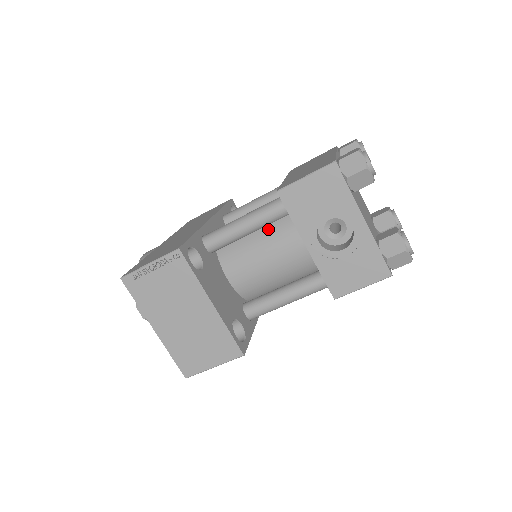
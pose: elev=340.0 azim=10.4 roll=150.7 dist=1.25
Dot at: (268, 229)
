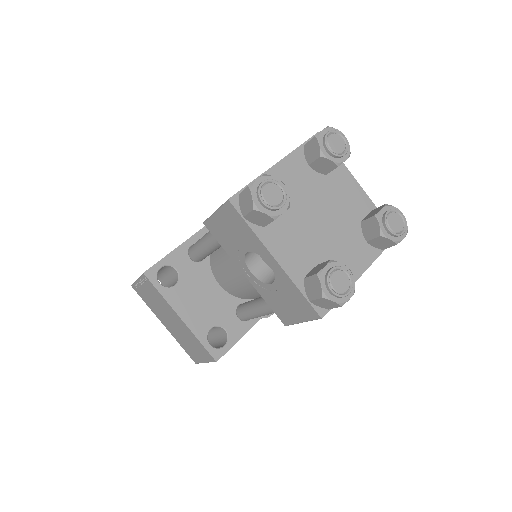
Dot at: occluded
